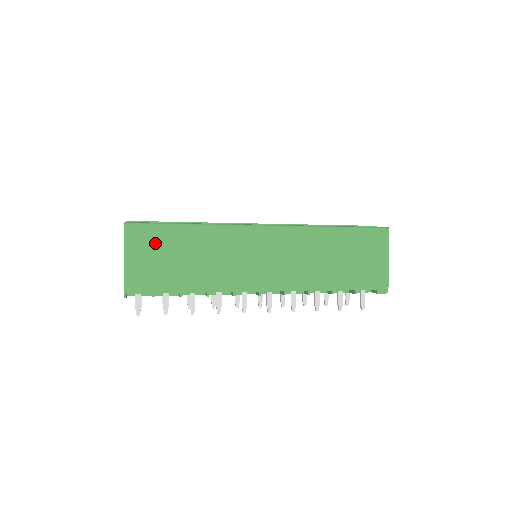
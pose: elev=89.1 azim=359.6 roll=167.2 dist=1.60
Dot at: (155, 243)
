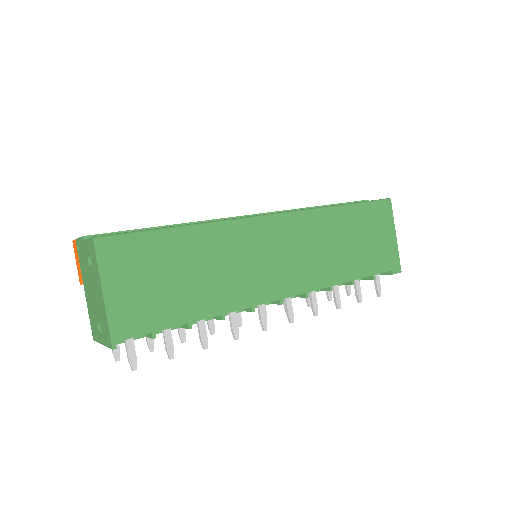
Dot at: (143, 260)
